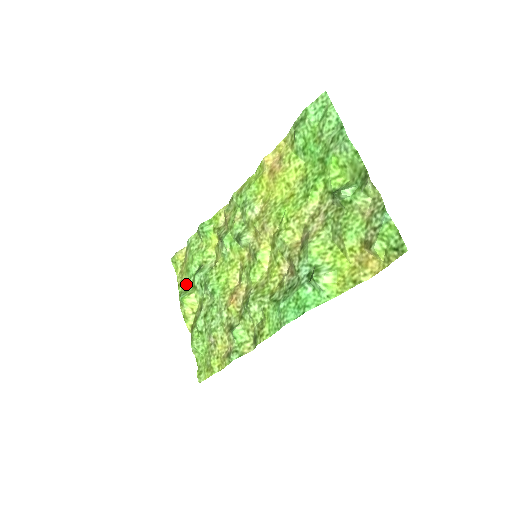
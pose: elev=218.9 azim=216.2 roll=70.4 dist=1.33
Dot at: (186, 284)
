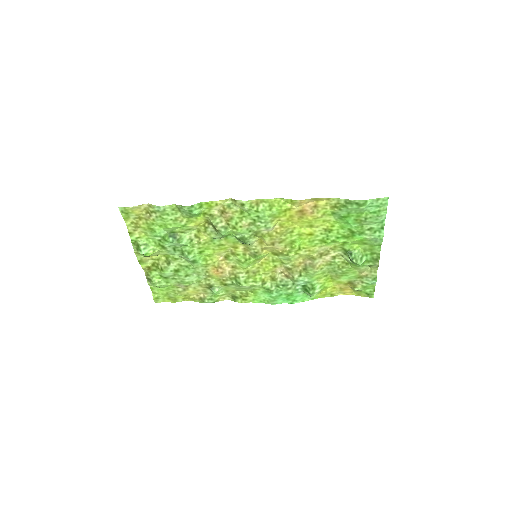
Dot at: (144, 237)
